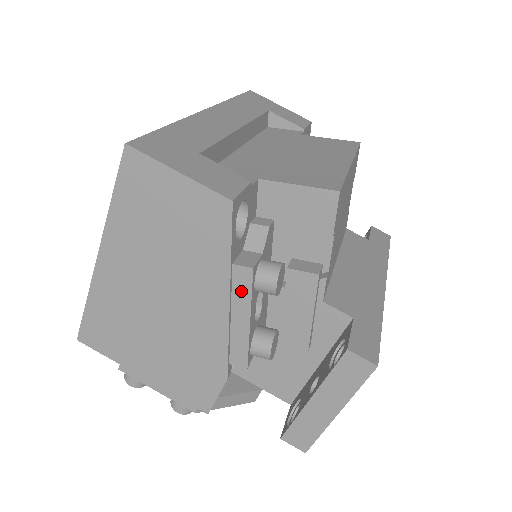
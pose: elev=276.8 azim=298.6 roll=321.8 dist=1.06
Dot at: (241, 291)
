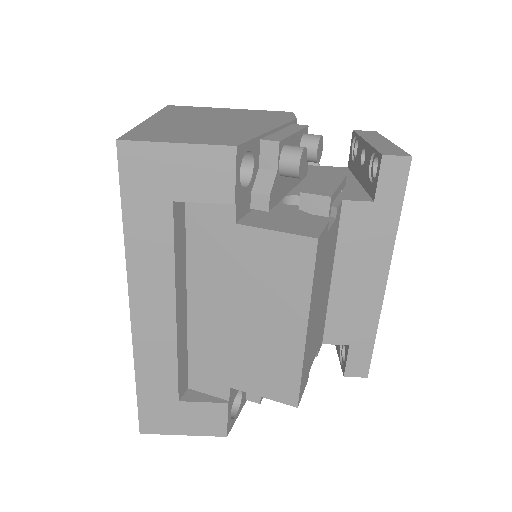
Dot at: occluded
